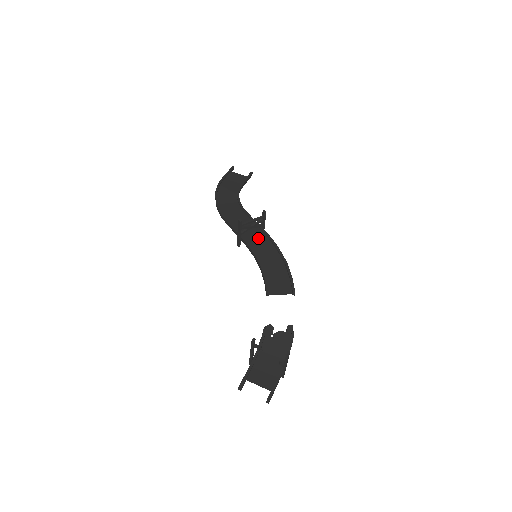
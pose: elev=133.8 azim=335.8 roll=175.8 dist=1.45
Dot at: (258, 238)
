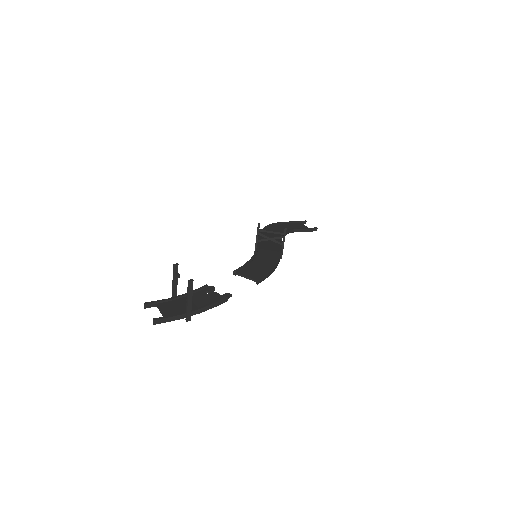
Dot at: (271, 249)
